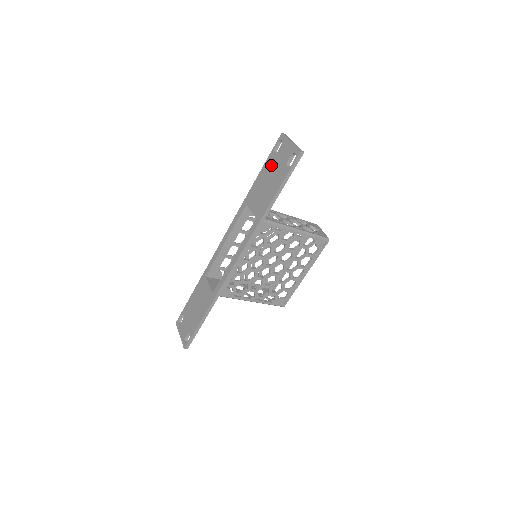
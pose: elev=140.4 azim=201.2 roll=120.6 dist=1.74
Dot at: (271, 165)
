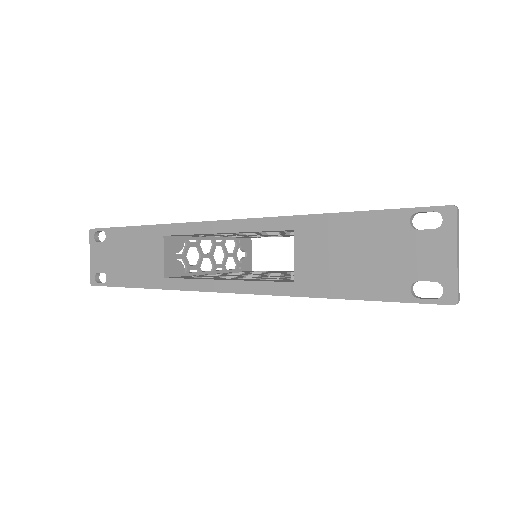
Dot at: (386, 236)
